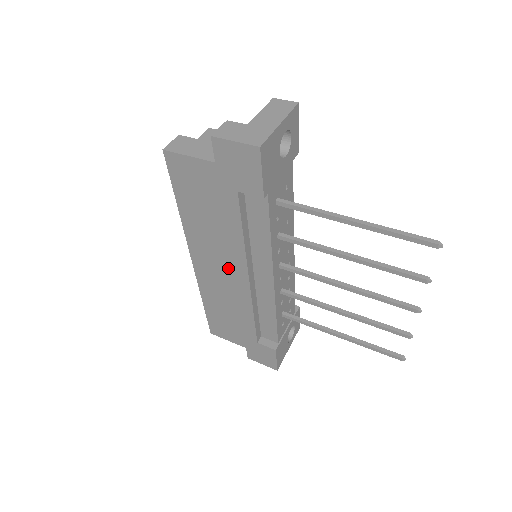
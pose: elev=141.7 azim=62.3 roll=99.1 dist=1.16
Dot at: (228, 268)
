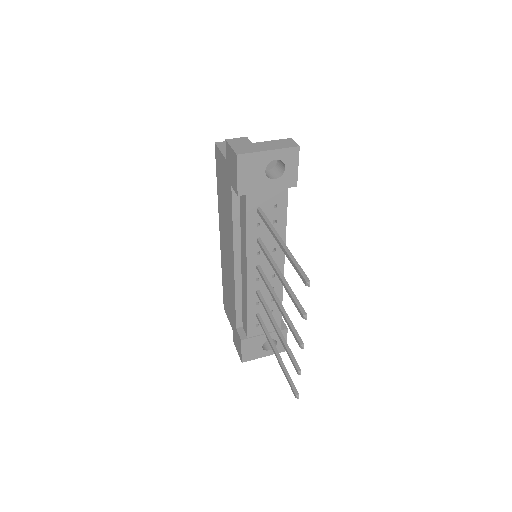
Dot at: (229, 250)
